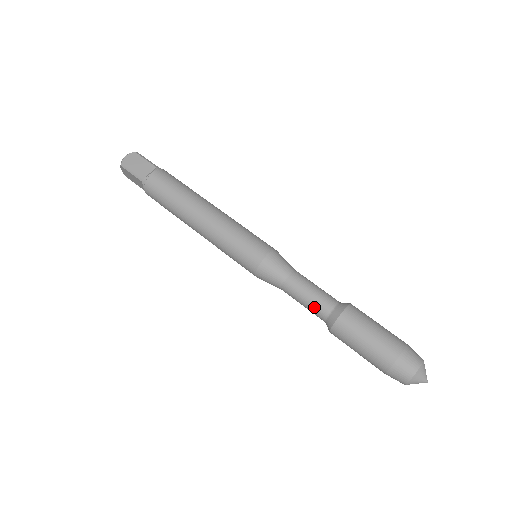
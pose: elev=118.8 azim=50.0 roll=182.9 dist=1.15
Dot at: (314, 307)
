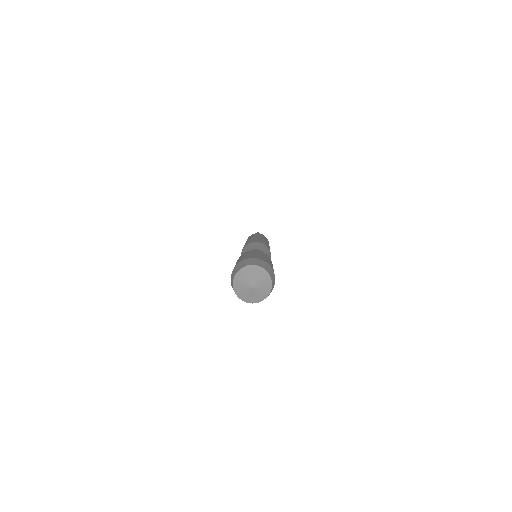
Dot at: occluded
